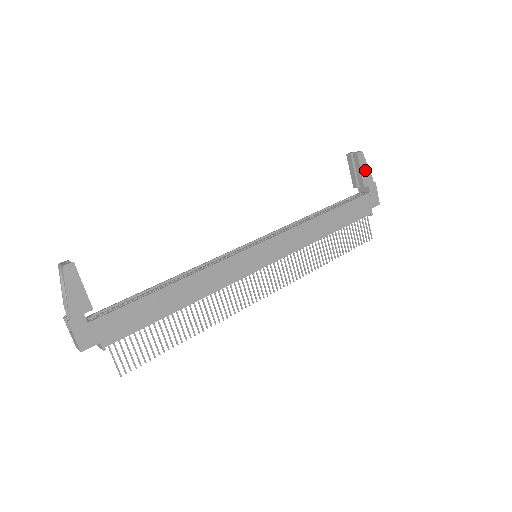
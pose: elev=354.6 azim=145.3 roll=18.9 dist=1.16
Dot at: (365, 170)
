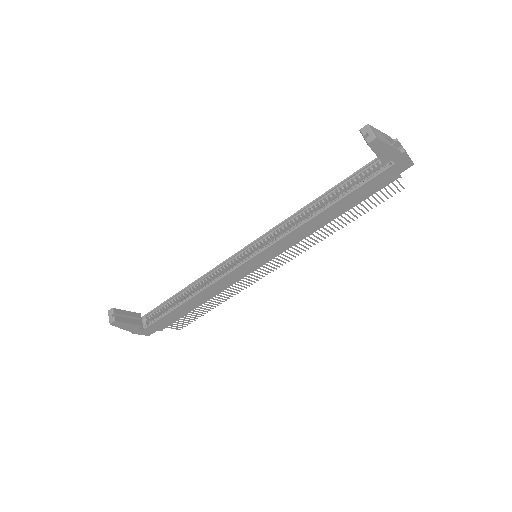
Dot at: (384, 151)
